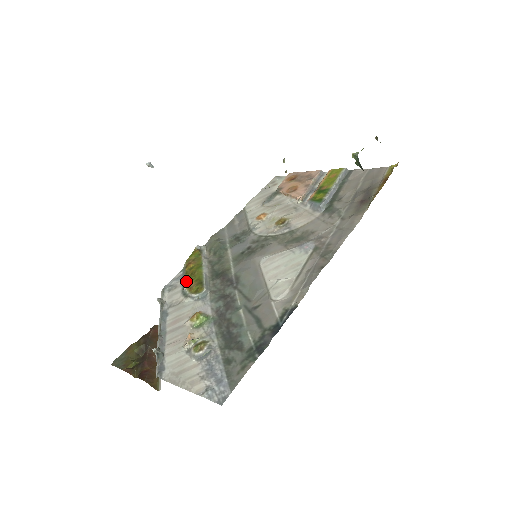
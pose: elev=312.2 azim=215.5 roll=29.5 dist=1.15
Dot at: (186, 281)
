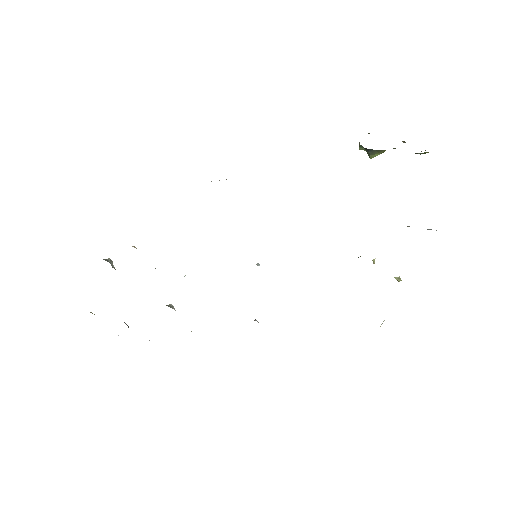
Dot at: occluded
